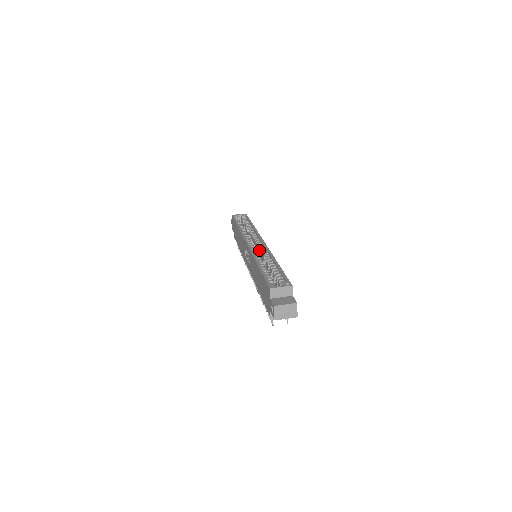
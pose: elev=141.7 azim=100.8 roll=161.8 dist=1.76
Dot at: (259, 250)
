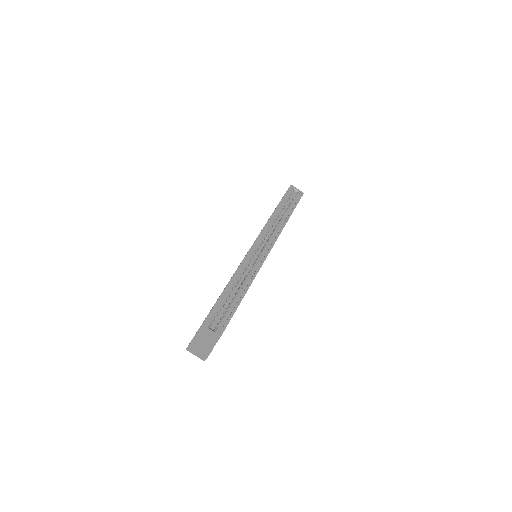
Dot at: (258, 258)
